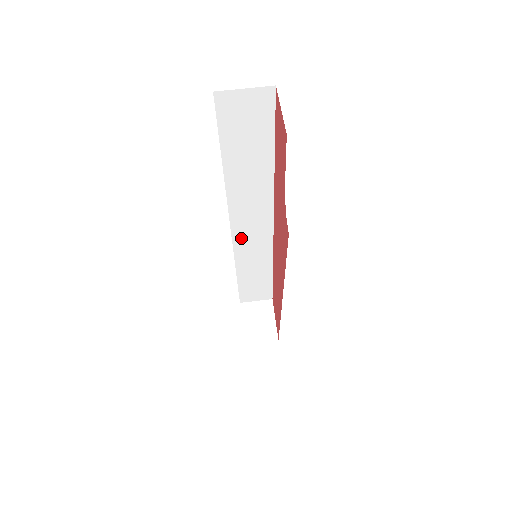
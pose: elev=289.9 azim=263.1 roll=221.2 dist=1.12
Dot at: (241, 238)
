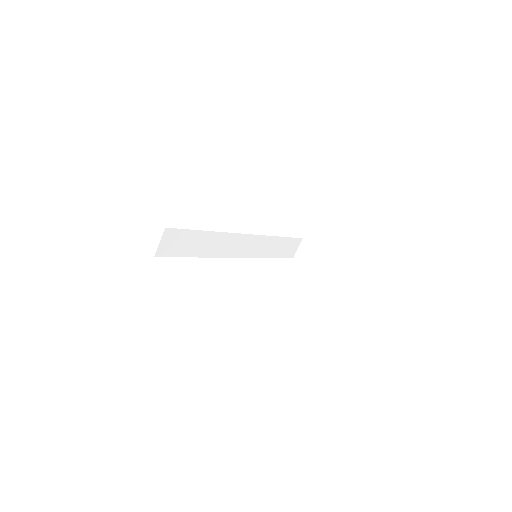
Dot at: (245, 253)
